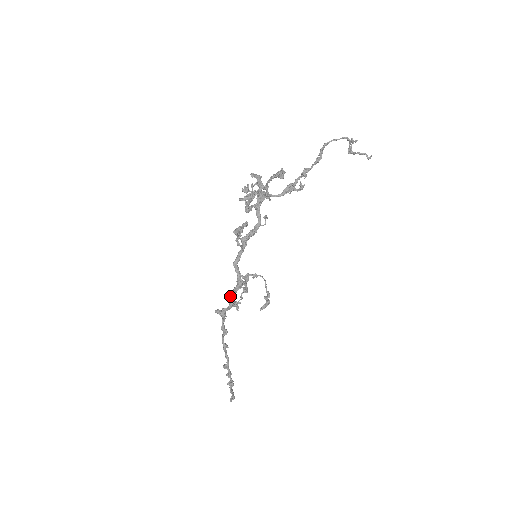
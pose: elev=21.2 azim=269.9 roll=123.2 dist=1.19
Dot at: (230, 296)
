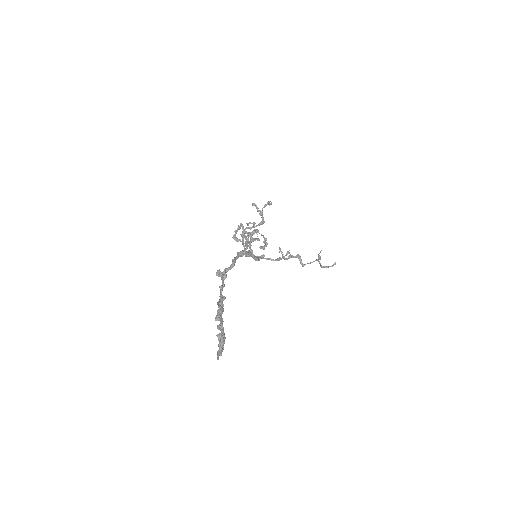
Dot at: (232, 260)
